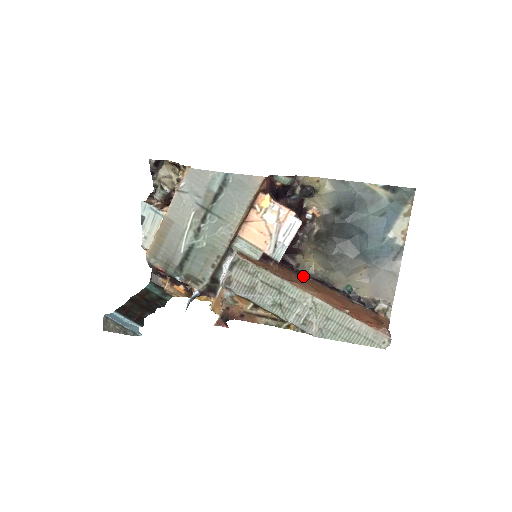
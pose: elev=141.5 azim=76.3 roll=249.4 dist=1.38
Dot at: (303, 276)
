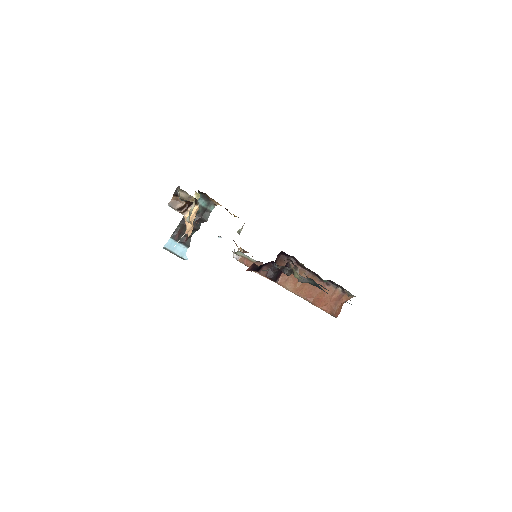
Dot at: occluded
